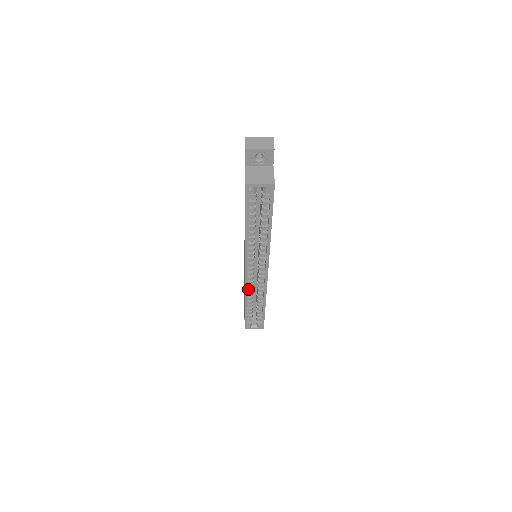
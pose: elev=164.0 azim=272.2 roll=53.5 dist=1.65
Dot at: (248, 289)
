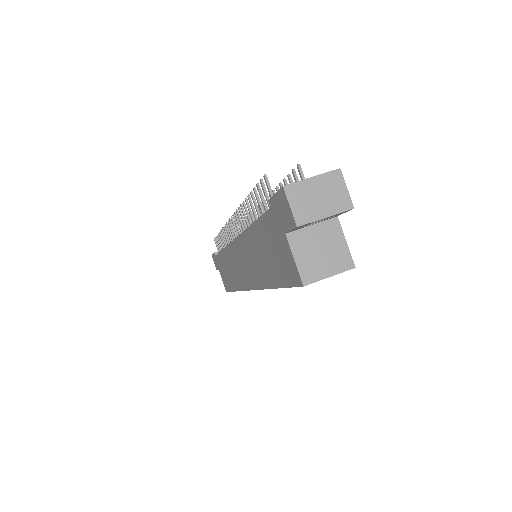
Dot at: occluded
